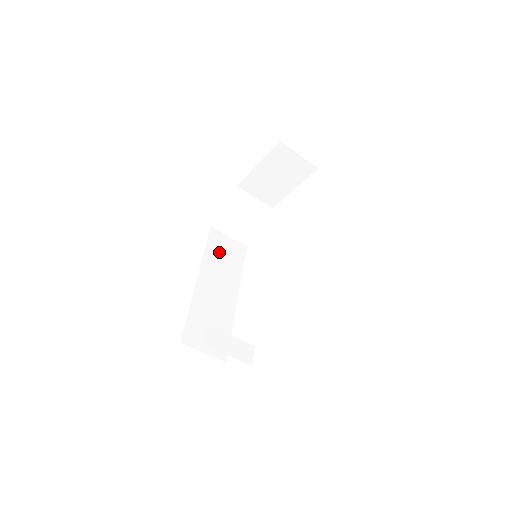
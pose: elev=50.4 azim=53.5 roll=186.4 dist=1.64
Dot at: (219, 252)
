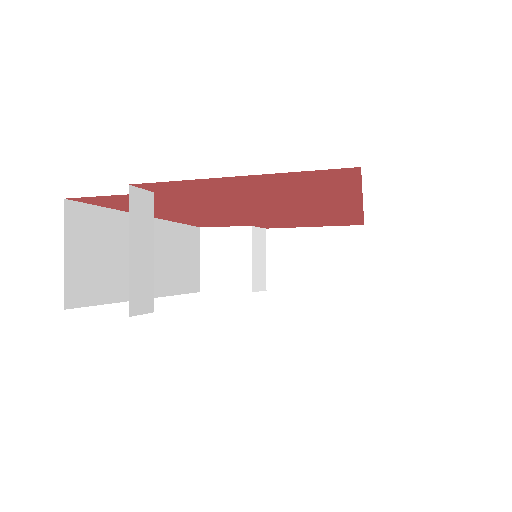
Dot at: (183, 248)
